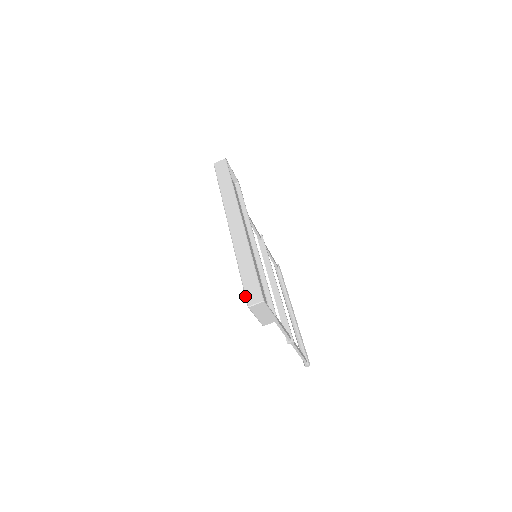
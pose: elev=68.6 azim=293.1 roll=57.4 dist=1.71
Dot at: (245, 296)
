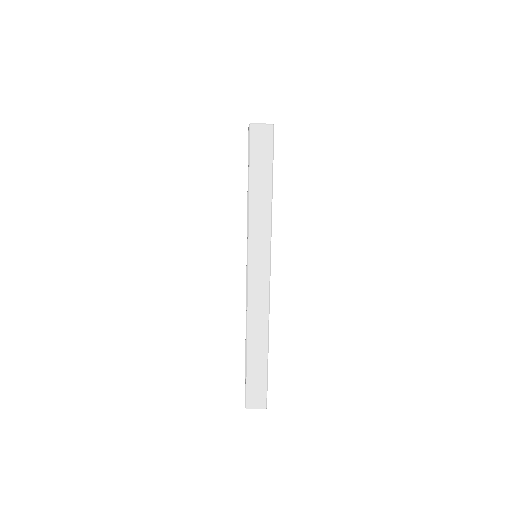
Dot at: (246, 395)
